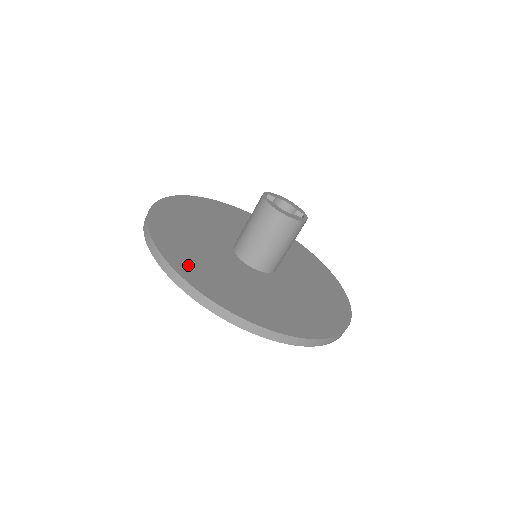
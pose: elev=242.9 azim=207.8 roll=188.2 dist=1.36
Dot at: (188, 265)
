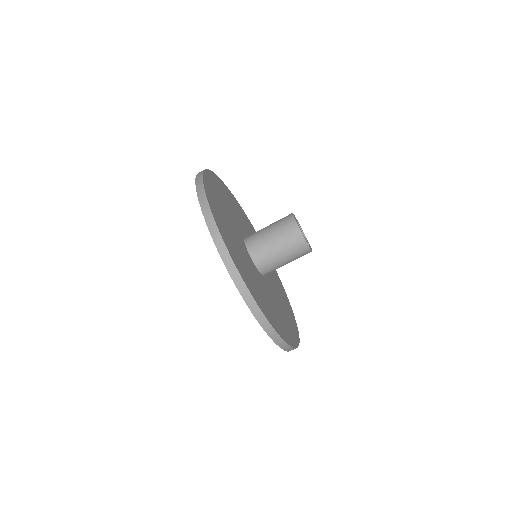
Dot at: (212, 187)
